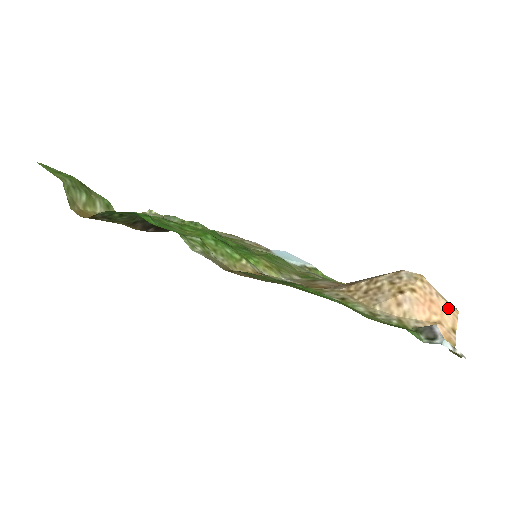
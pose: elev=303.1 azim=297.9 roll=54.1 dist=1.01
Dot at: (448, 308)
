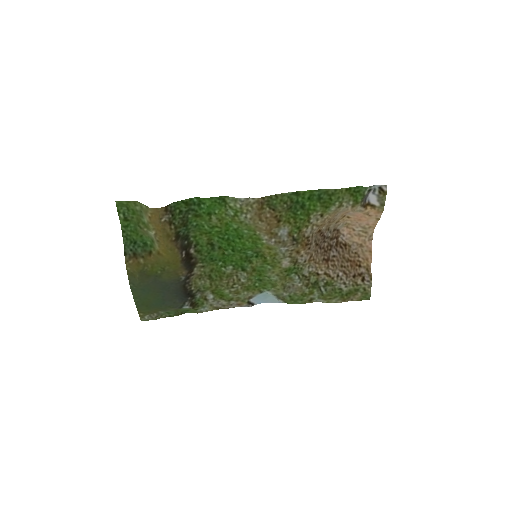
Dot at: (369, 224)
